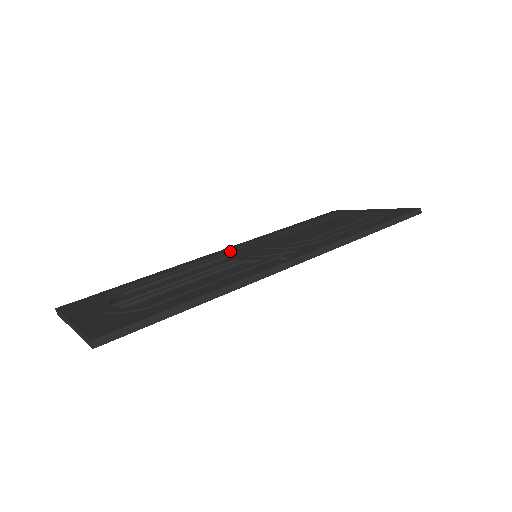
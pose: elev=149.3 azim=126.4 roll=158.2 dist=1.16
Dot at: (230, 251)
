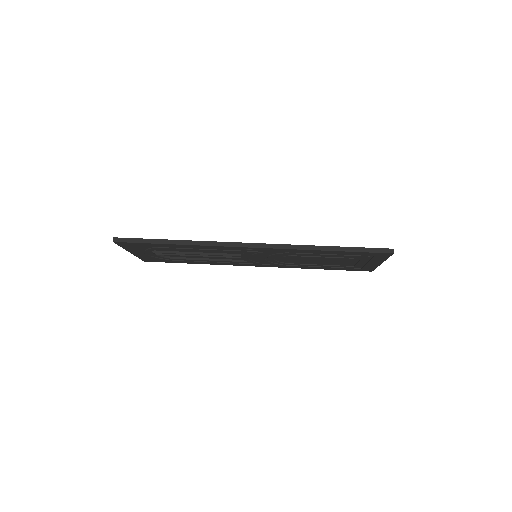
Dot at: occluded
